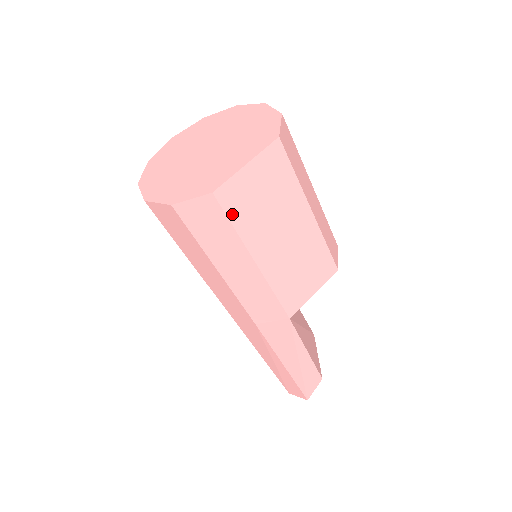
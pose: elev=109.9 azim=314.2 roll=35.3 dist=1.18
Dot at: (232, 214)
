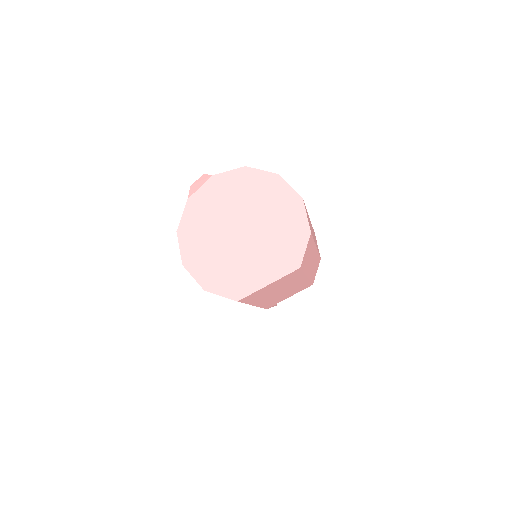
Dot at: (247, 301)
